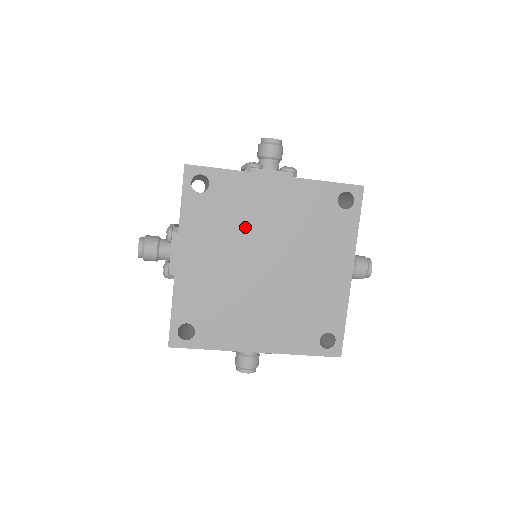
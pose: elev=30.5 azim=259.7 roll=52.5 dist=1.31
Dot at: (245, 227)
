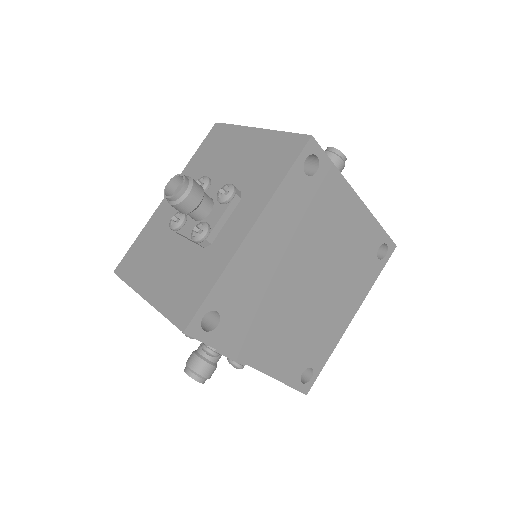
Dot at: (316, 233)
